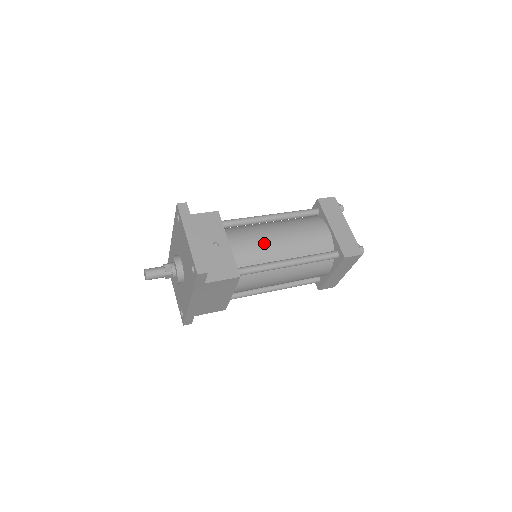
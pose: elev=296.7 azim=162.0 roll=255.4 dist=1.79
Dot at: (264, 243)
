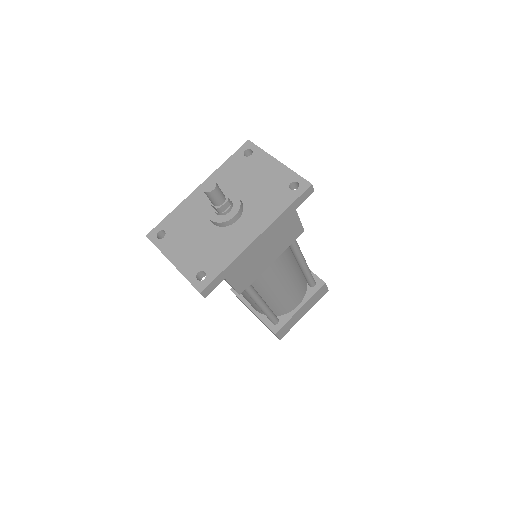
Dot at: occluded
